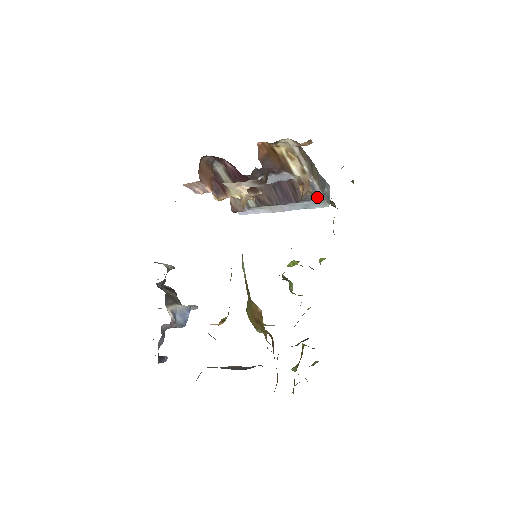
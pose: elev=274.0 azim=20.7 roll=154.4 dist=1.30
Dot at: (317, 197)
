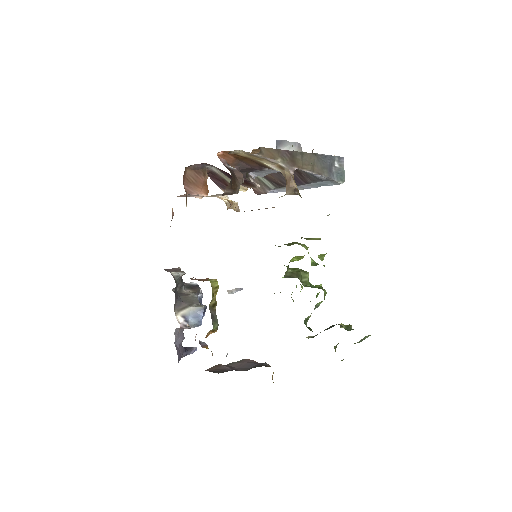
Dot at: (322, 179)
